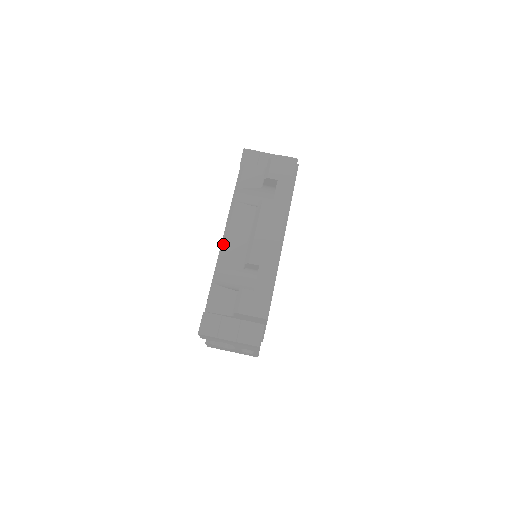
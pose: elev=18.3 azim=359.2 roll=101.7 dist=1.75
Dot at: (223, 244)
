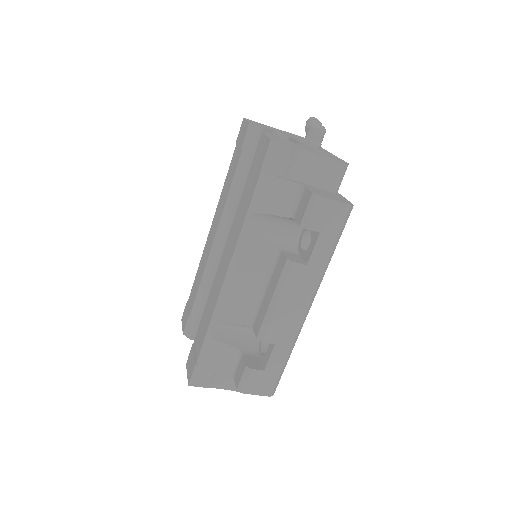
Dot at: (225, 290)
